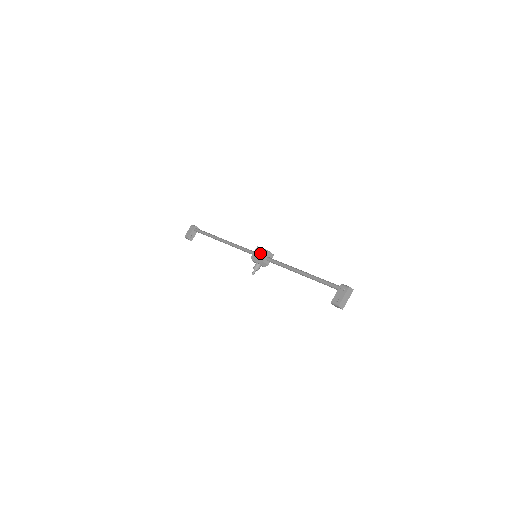
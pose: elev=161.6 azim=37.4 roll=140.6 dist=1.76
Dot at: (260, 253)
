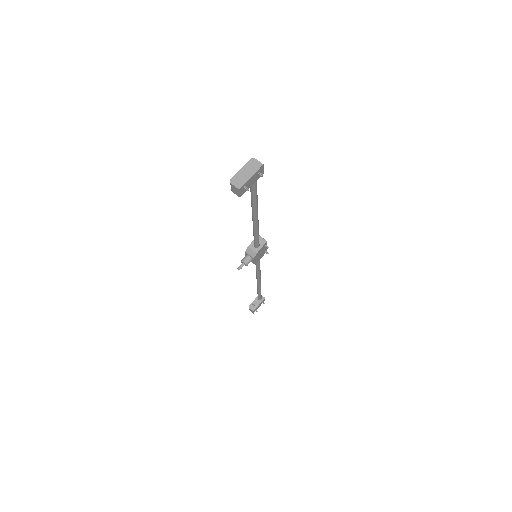
Dot at: occluded
